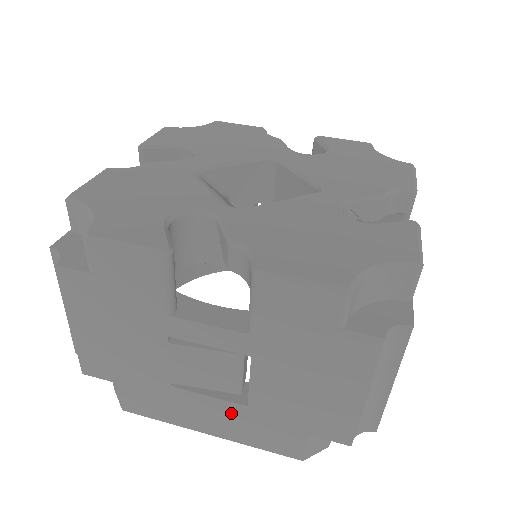
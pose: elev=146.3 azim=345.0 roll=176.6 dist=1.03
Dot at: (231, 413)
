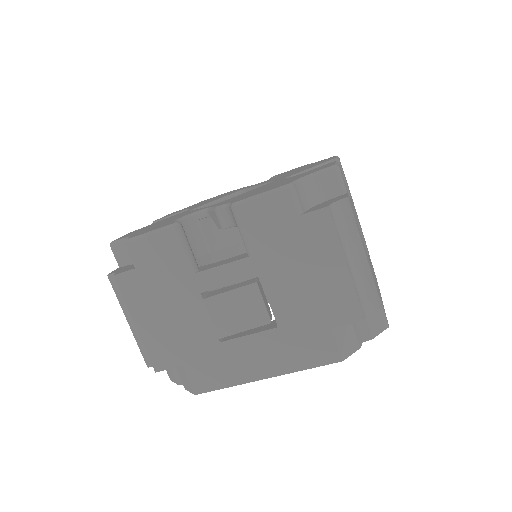
Dot at: (270, 343)
